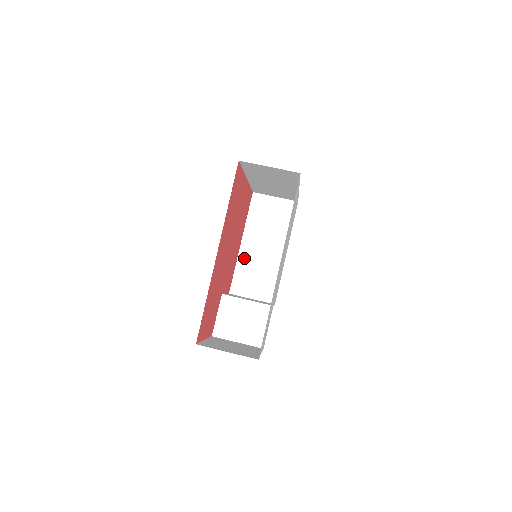
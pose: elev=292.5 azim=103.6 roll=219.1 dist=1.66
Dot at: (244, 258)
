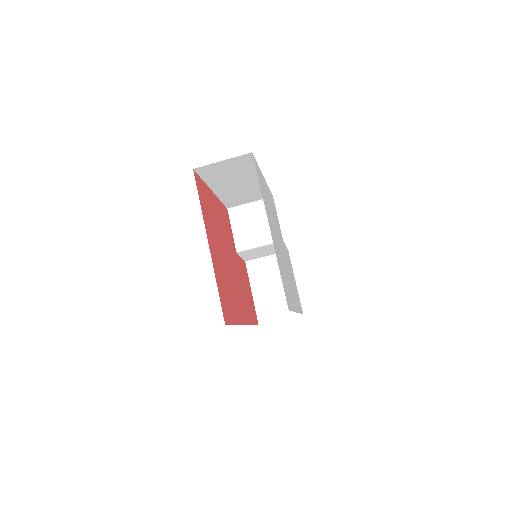
Dot at: (224, 195)
